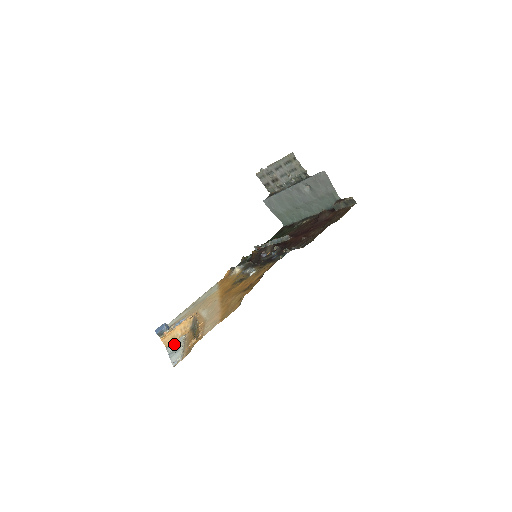
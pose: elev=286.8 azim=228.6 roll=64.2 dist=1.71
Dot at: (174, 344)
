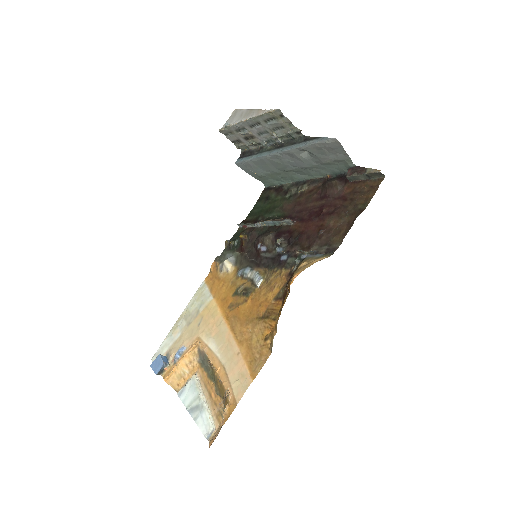
Dot at: (188, 391)
